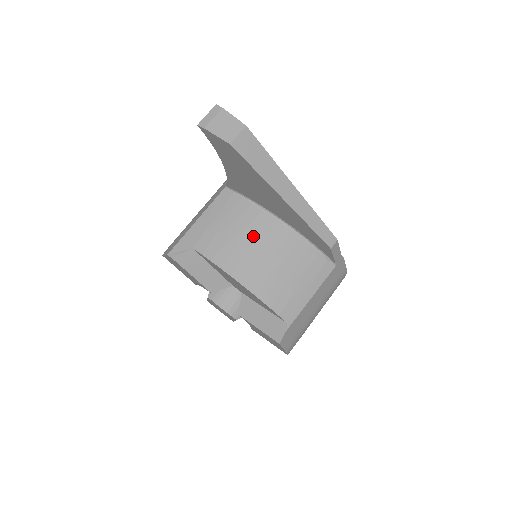
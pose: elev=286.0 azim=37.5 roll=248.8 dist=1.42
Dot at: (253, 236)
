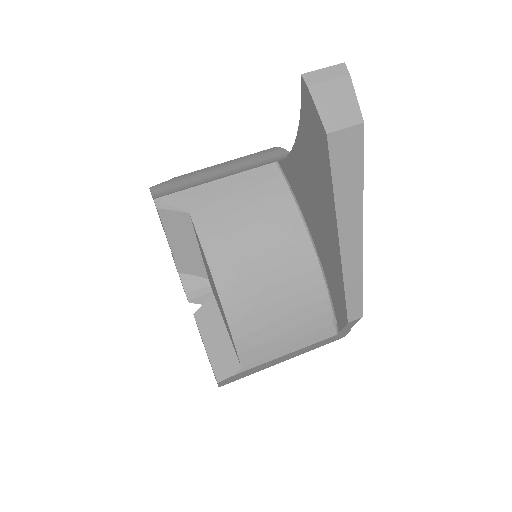
Dot at: (270, 247)
